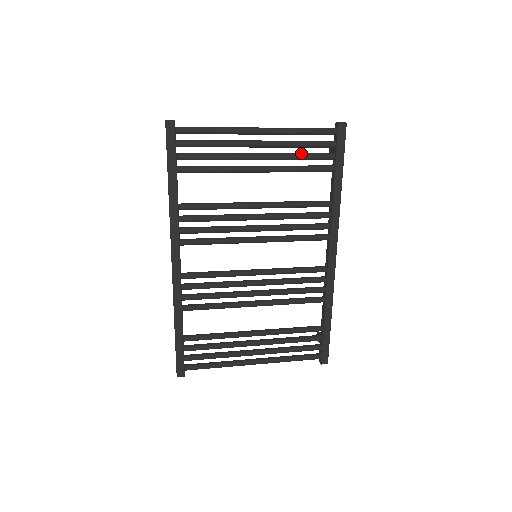
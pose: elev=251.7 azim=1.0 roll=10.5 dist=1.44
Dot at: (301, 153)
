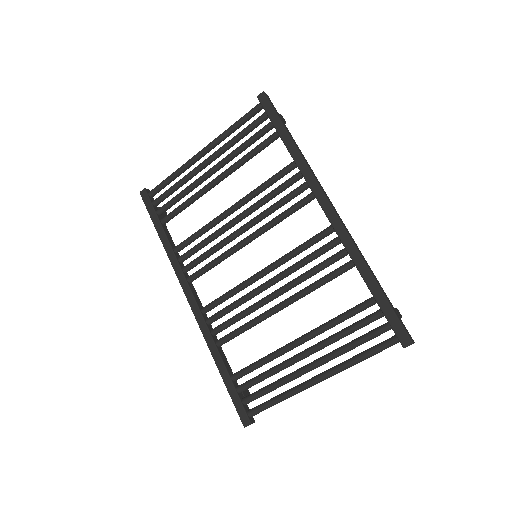
Dot at: (243, 143)
